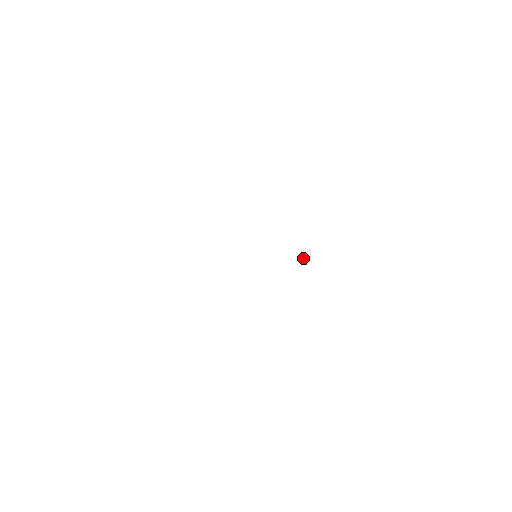
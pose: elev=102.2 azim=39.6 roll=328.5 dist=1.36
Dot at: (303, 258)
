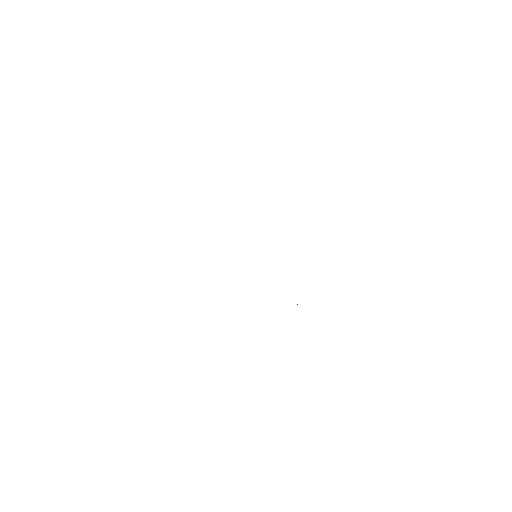
Dot at: occluded
